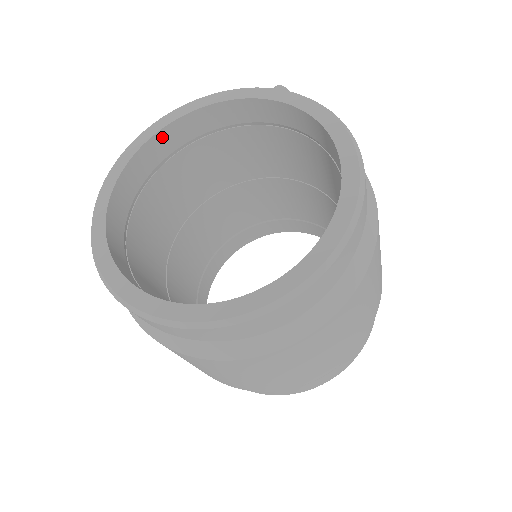
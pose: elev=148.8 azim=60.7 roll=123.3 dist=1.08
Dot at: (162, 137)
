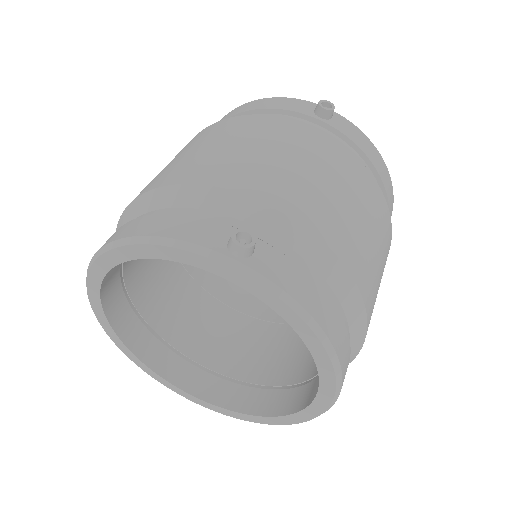
Dot at: occluded
